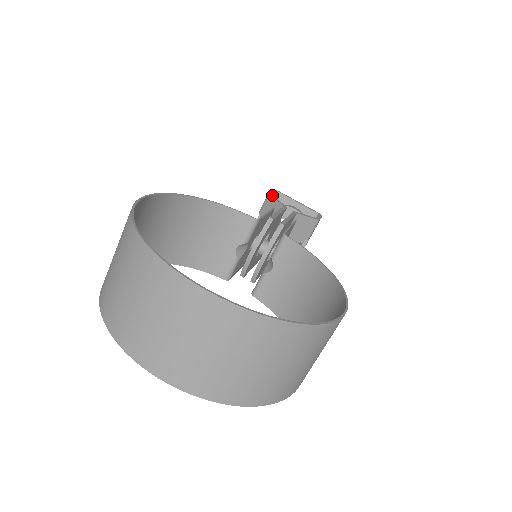
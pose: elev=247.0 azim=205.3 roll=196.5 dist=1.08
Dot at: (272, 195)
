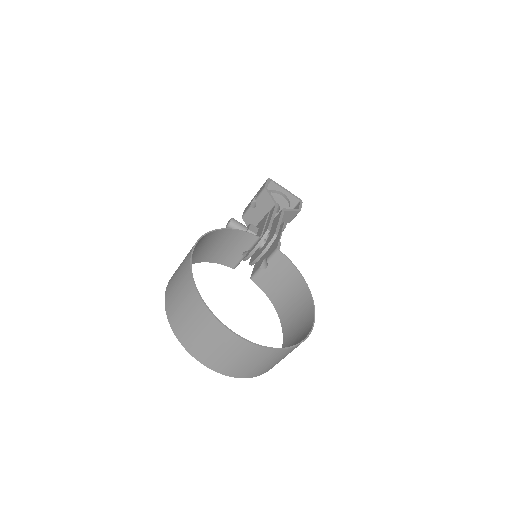
Dot at: (267, 190)
